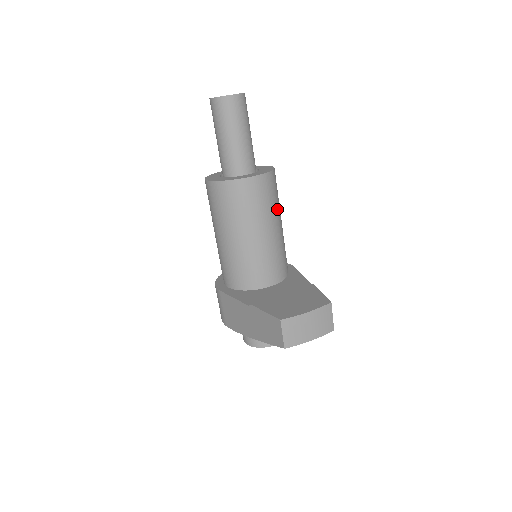
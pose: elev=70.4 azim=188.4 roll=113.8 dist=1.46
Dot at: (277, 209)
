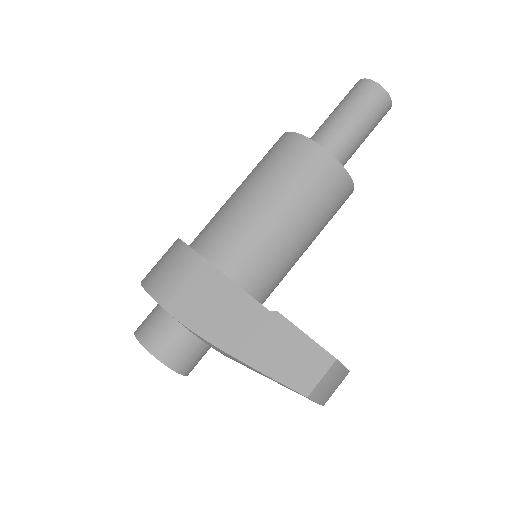
Dot at: occluded
